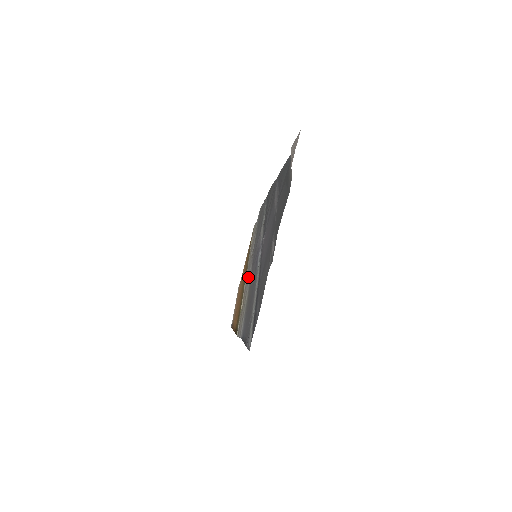
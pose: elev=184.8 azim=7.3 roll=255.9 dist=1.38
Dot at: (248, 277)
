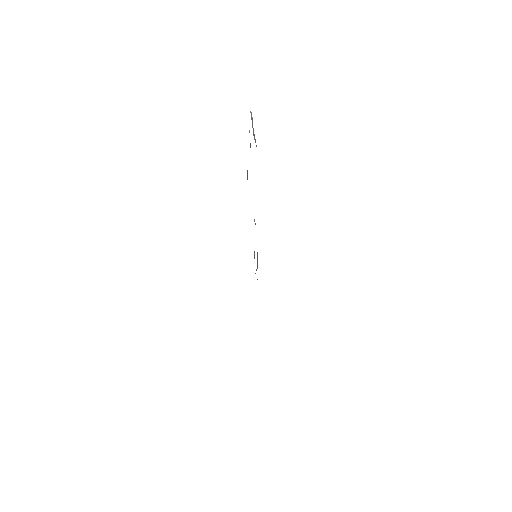
Dot at: occluded
